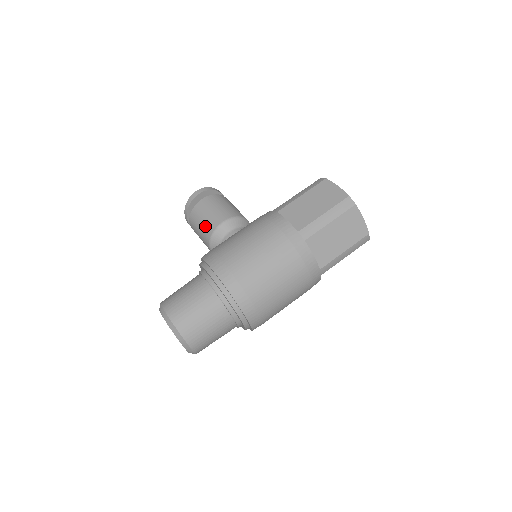
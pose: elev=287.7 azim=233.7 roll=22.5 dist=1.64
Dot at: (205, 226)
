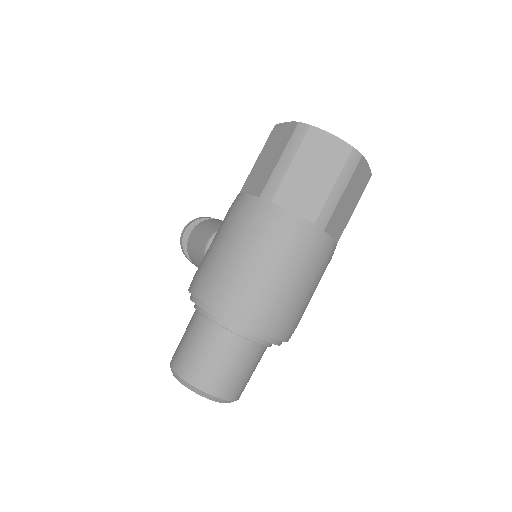
Dot at: (198, 258)
